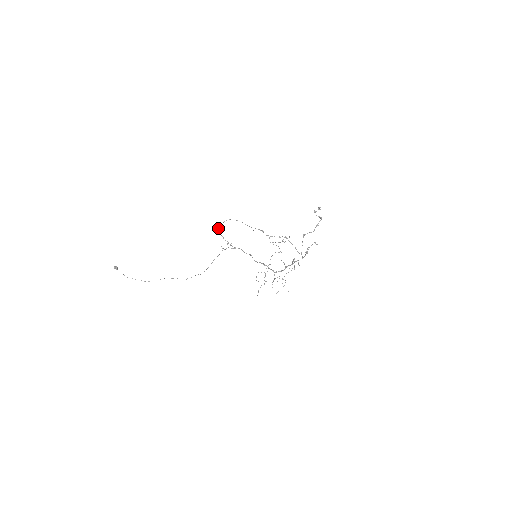
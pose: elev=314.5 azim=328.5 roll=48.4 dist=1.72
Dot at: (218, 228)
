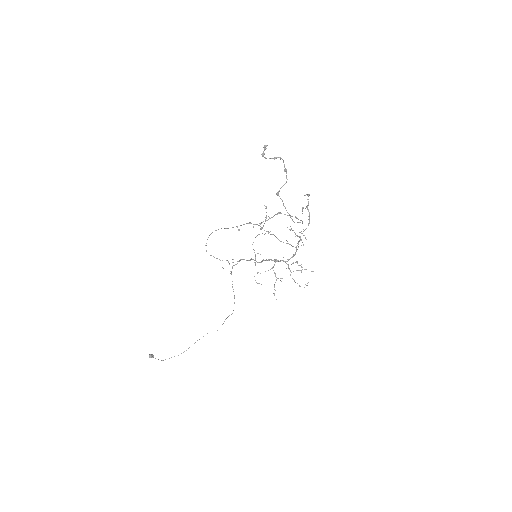
Dot at: occluded
